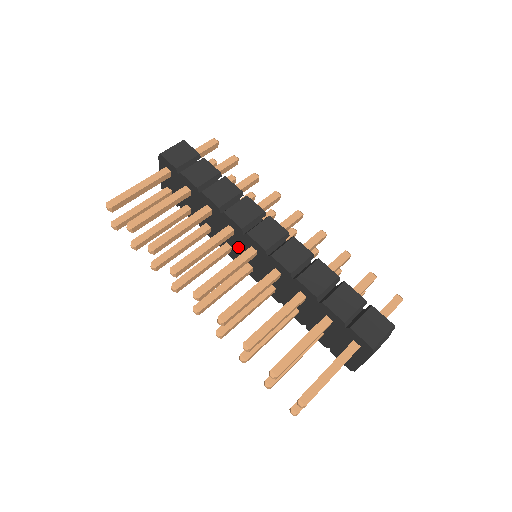
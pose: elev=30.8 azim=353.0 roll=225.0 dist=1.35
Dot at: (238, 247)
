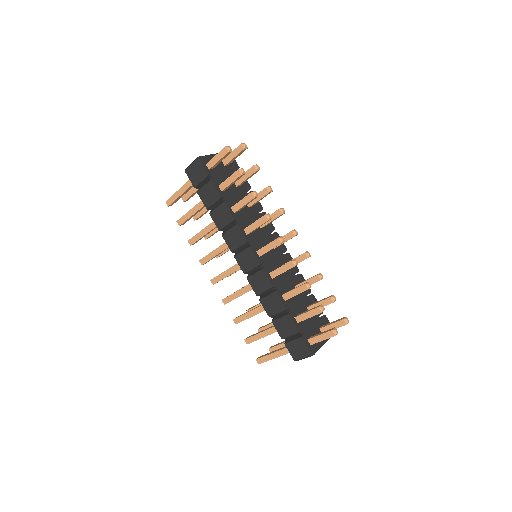
Dot at: occluded
